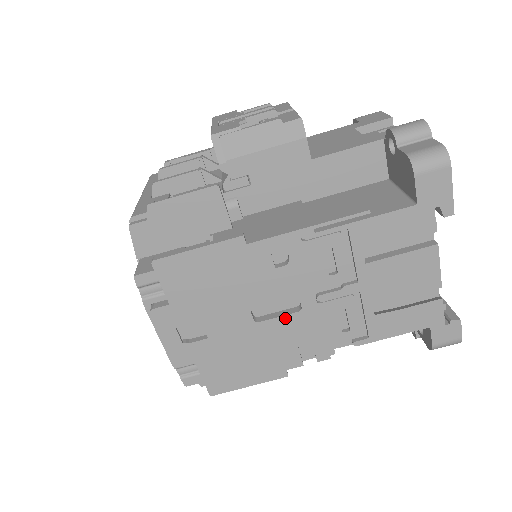
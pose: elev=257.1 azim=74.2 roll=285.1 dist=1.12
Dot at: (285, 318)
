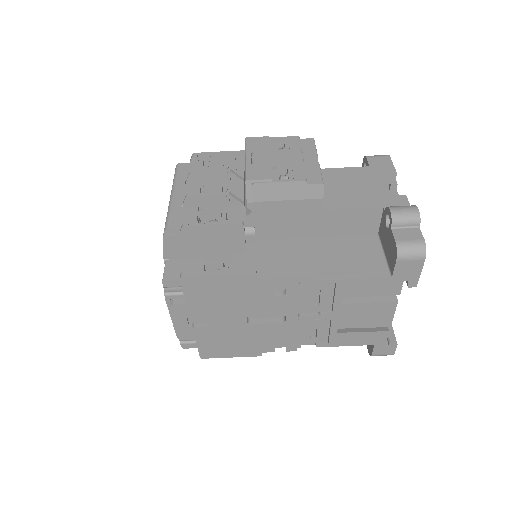
Dot at: (271, 324)
